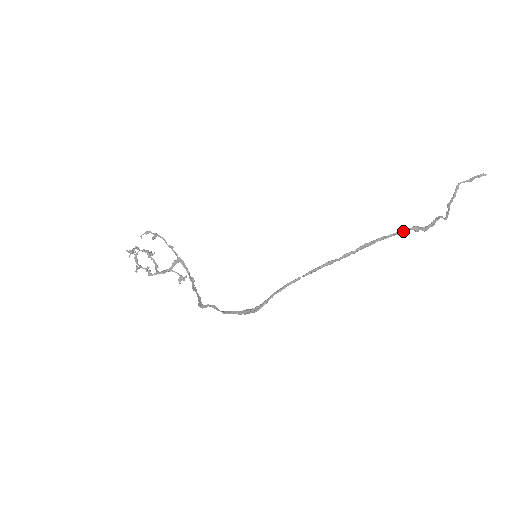
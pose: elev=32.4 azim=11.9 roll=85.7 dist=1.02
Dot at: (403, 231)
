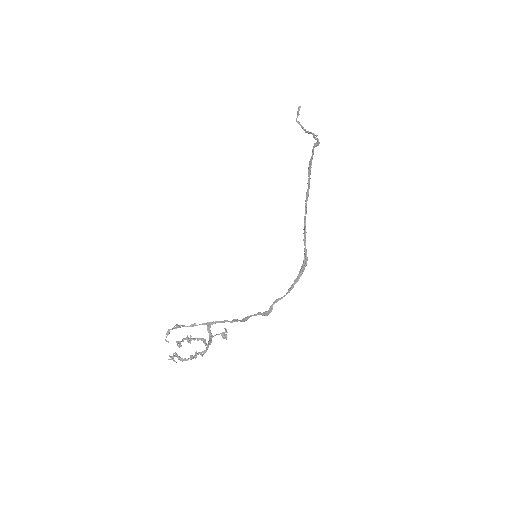
Dot at: (313, 150)
